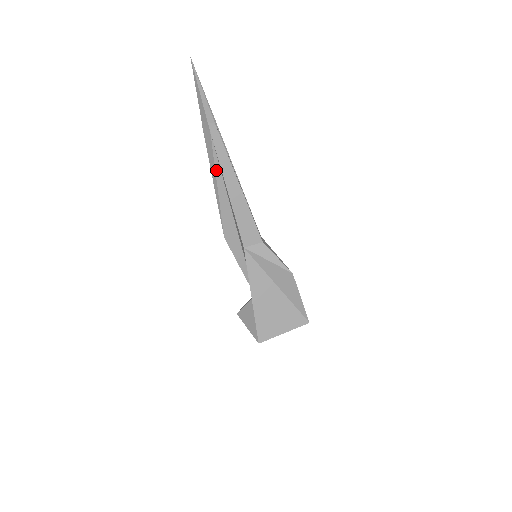
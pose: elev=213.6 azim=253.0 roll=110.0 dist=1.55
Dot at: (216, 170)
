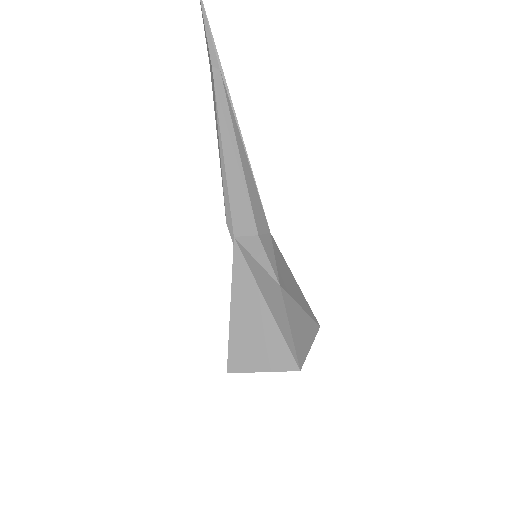
Dot at: (219, 131)
